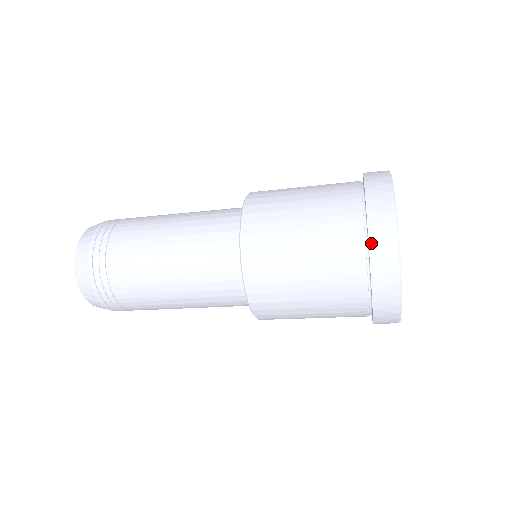
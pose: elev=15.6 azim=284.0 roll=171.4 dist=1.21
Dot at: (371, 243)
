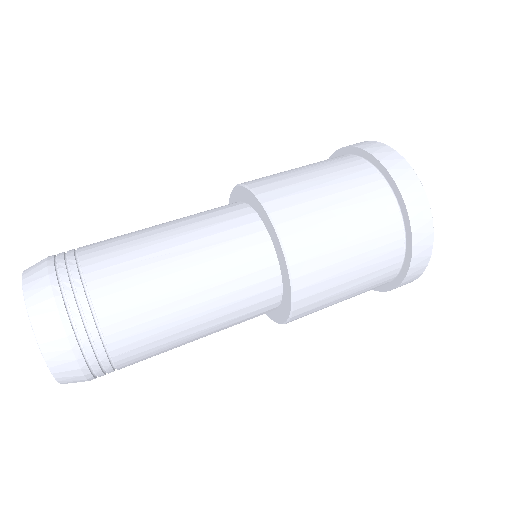
Dot at: occluded
